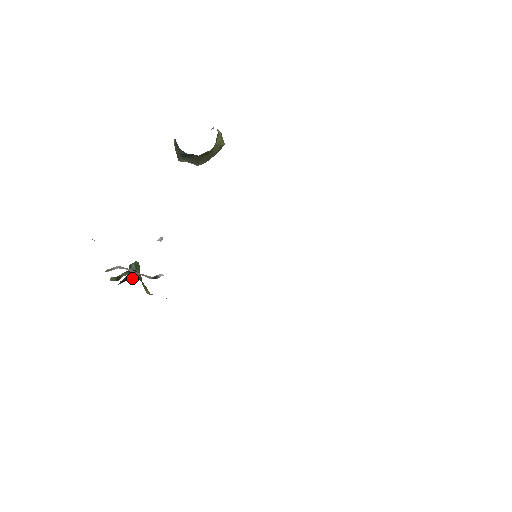
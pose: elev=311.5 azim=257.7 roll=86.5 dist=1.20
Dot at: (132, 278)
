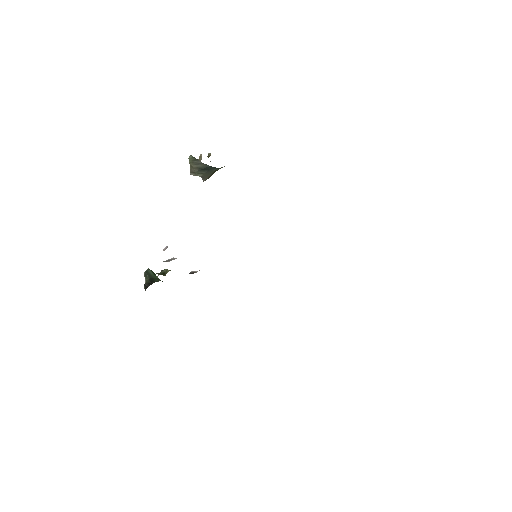
Dot at: (156, 281)
